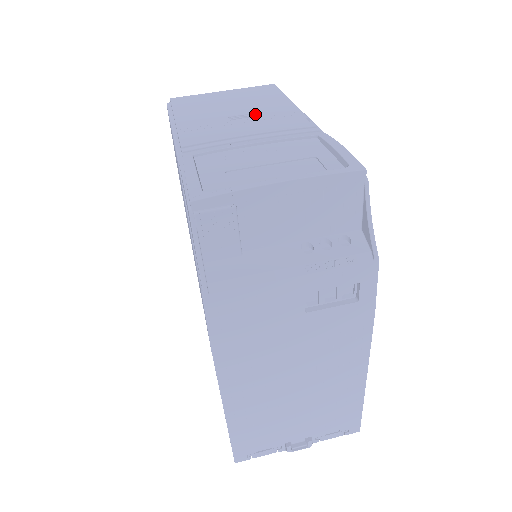
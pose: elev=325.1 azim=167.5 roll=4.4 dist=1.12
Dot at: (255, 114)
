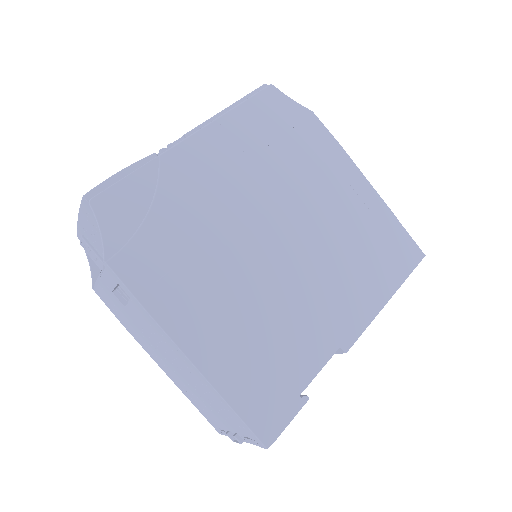
Dot at: occluded
